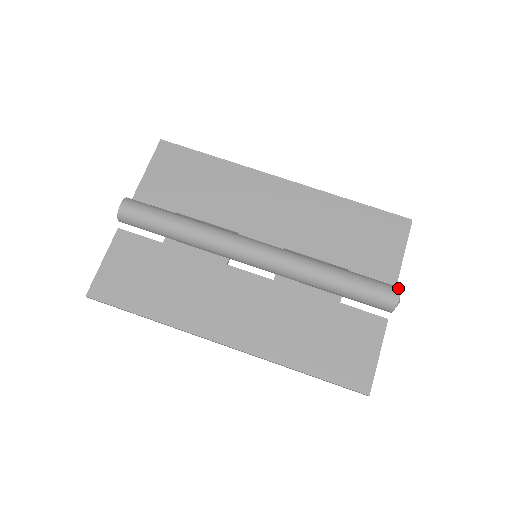
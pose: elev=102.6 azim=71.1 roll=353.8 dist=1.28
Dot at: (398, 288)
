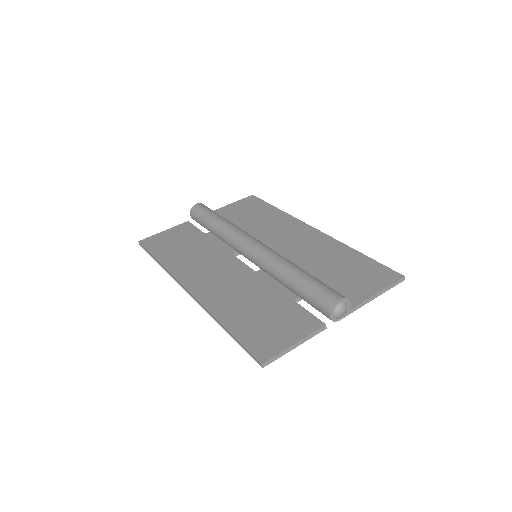
Dot at: occluded
